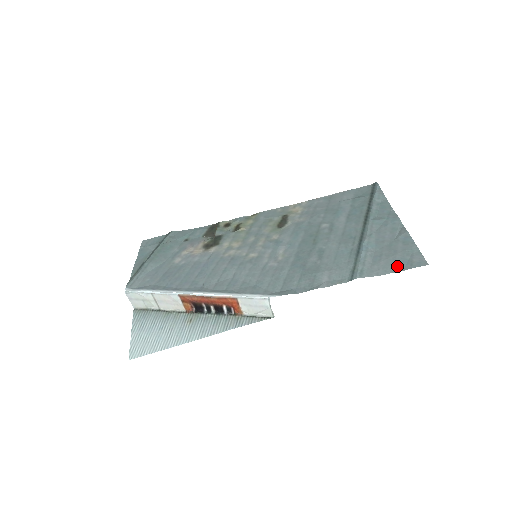
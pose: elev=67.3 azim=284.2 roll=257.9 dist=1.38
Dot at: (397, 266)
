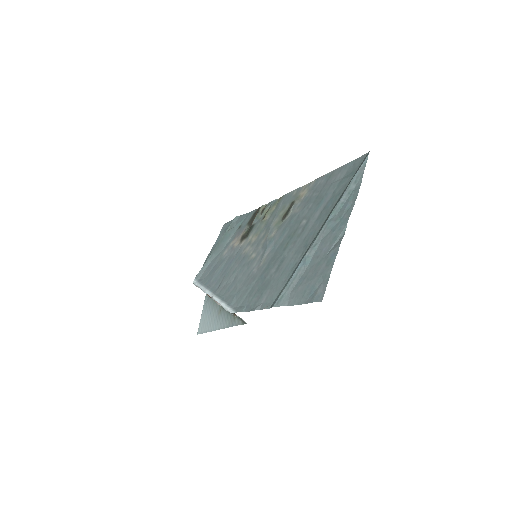
Dot at: (304, 296)
